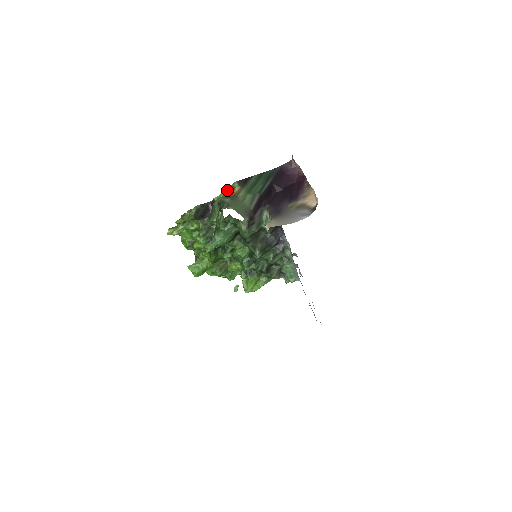
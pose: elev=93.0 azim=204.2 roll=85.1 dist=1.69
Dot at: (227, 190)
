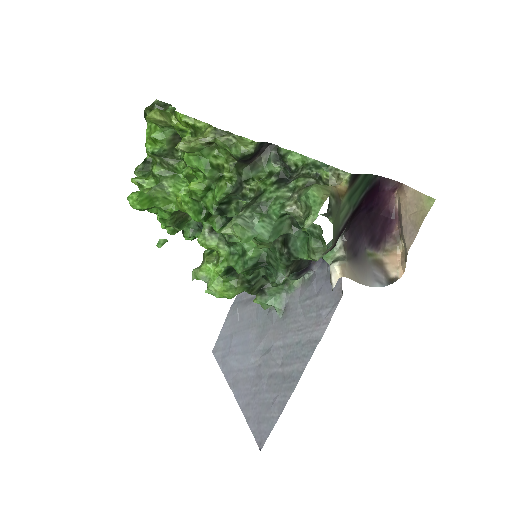
Dot at: (319, 162)
